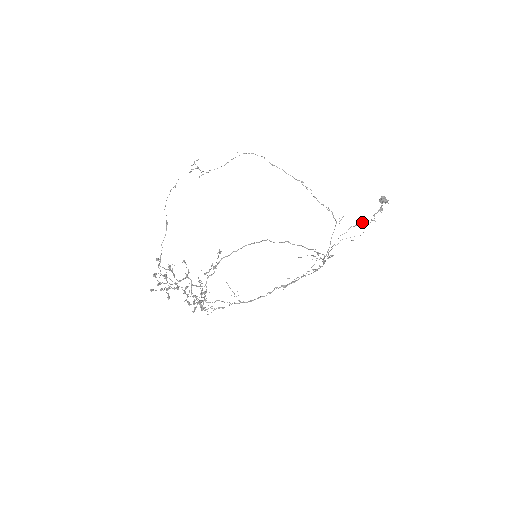
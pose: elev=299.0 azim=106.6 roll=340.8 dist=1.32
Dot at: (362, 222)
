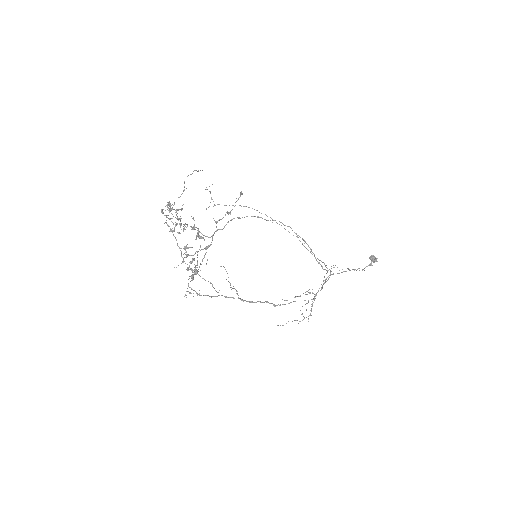
Dot at: (354, 269)
